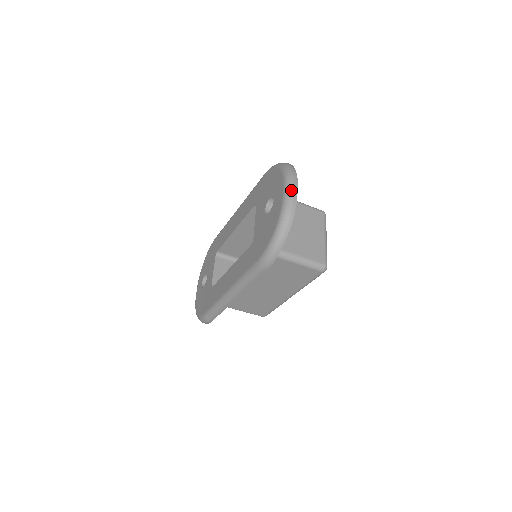
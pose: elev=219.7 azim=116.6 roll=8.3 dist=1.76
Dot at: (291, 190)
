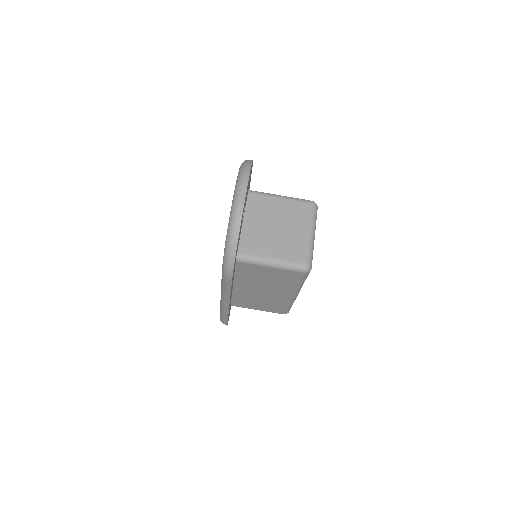
Dot at: (238, 195)
